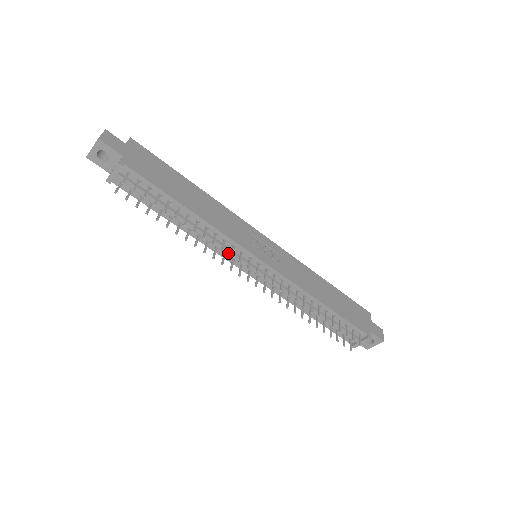
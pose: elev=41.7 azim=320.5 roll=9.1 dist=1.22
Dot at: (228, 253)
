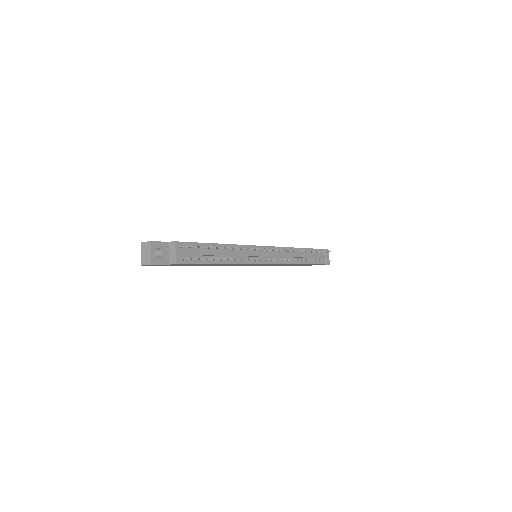
Dot at: (252, 256)
